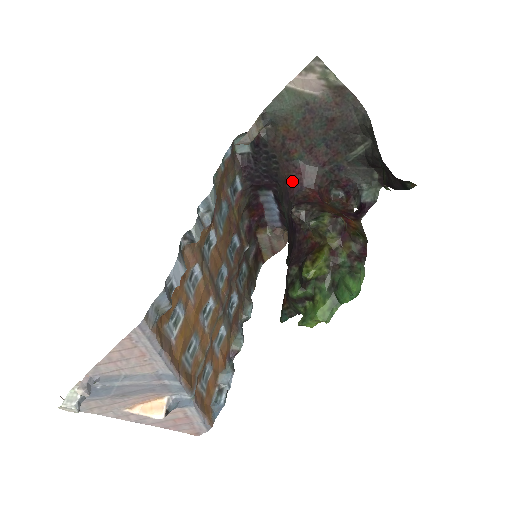
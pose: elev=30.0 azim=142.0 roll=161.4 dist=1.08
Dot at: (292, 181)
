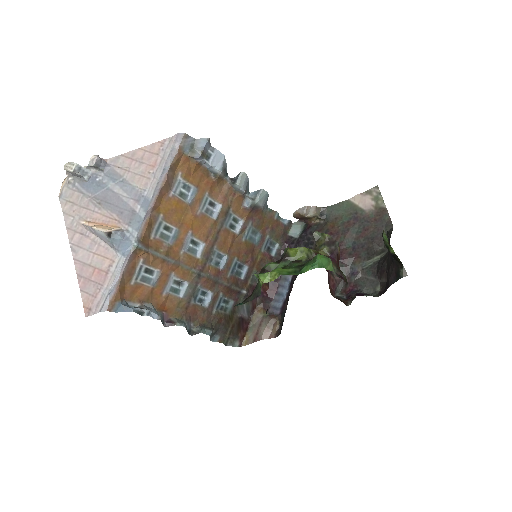
Dot at: occluded
